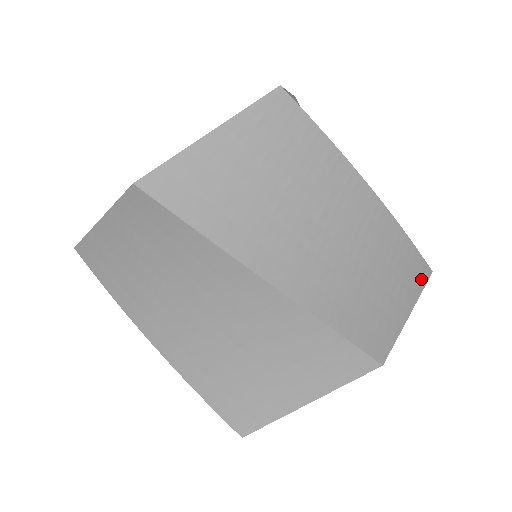
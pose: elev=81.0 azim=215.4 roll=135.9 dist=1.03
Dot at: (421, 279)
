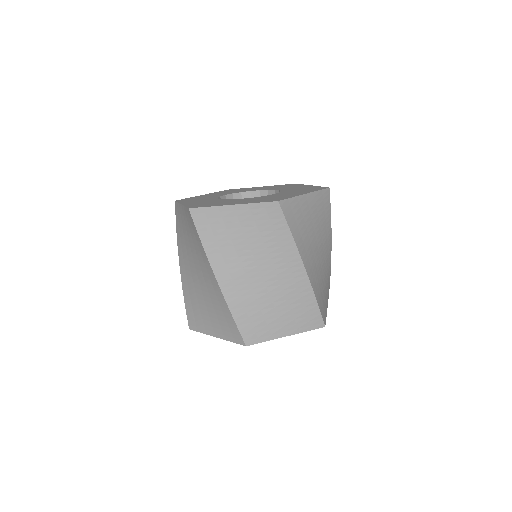
Dot at: (311, 326)
